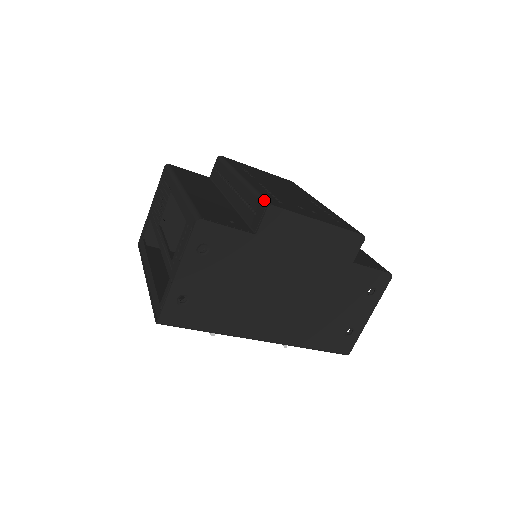
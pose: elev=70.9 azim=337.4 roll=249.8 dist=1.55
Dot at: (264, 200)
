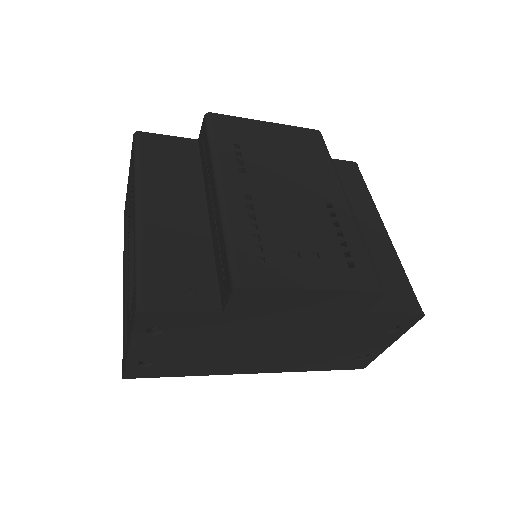
Dot at: (232, 269)
